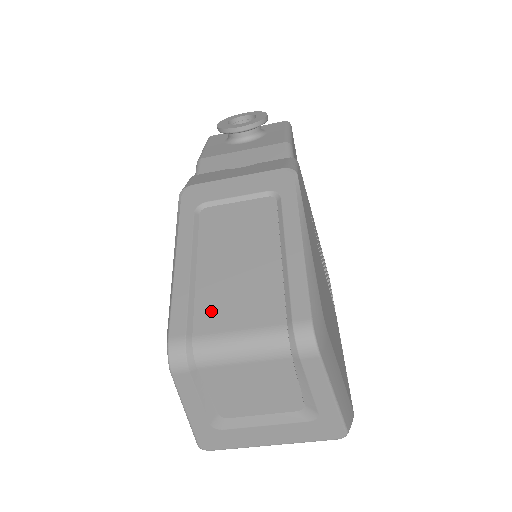
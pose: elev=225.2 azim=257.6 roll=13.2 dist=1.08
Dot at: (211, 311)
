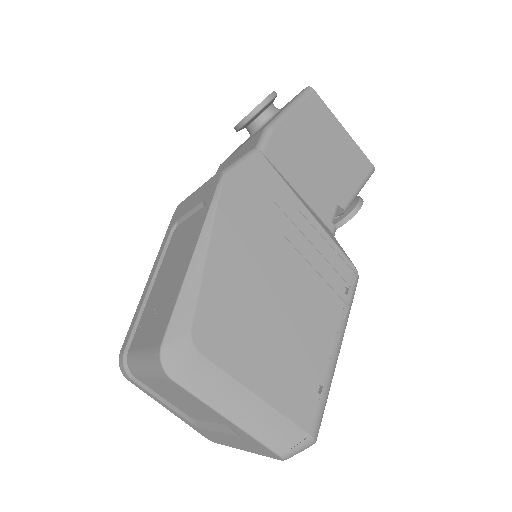
Dot at: (141, 329)
